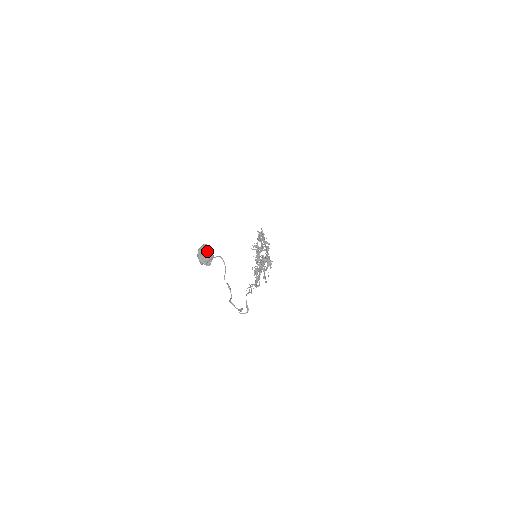
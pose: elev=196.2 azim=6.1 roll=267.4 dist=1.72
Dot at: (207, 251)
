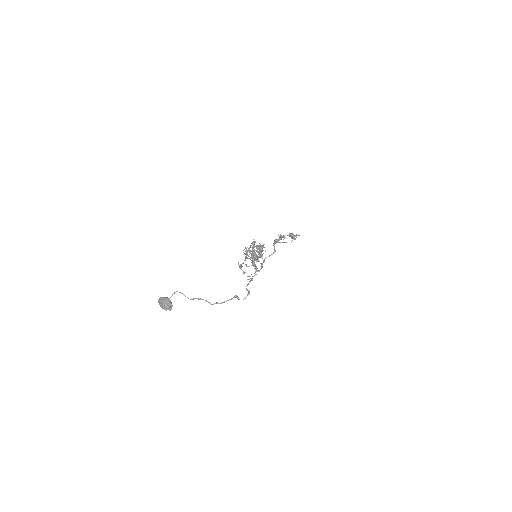
Dot at: (160, 301)
